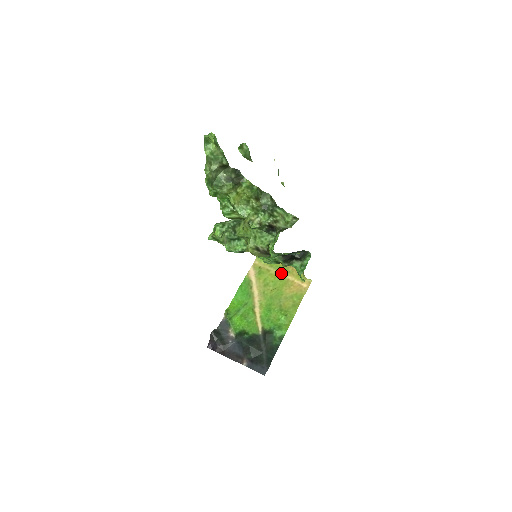
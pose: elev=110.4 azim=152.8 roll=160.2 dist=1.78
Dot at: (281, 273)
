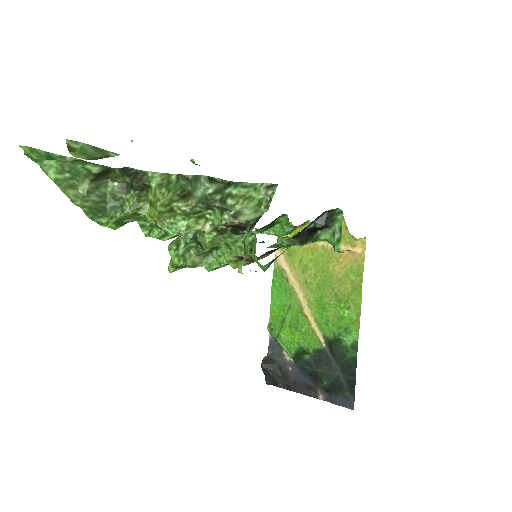
Dot at: (318, 243)
